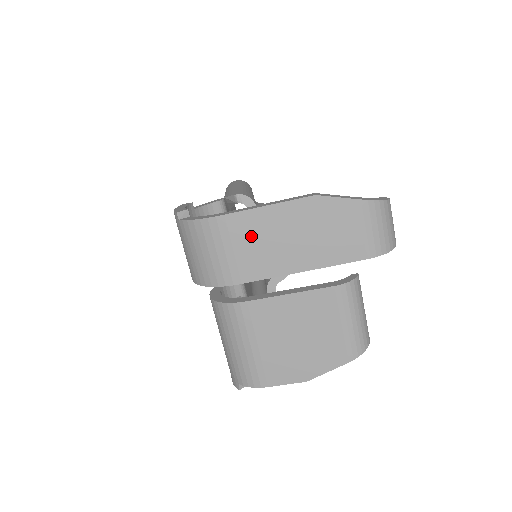
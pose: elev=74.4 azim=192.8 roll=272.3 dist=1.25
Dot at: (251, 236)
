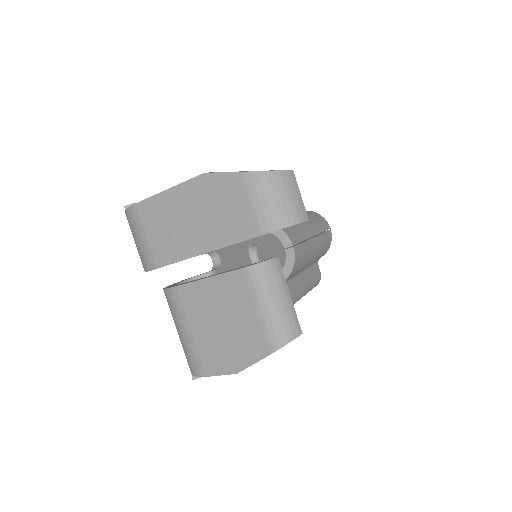
Dot at: (162, 220)
